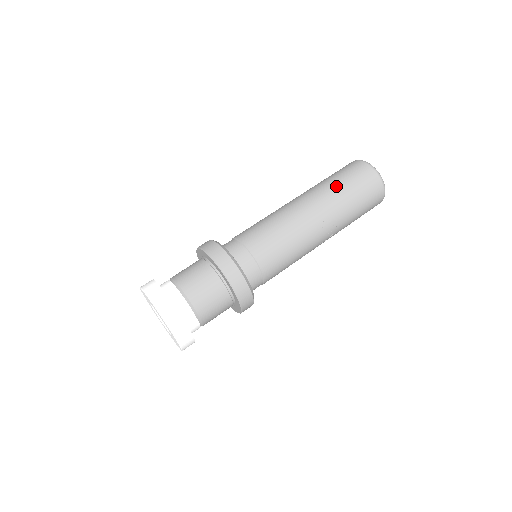
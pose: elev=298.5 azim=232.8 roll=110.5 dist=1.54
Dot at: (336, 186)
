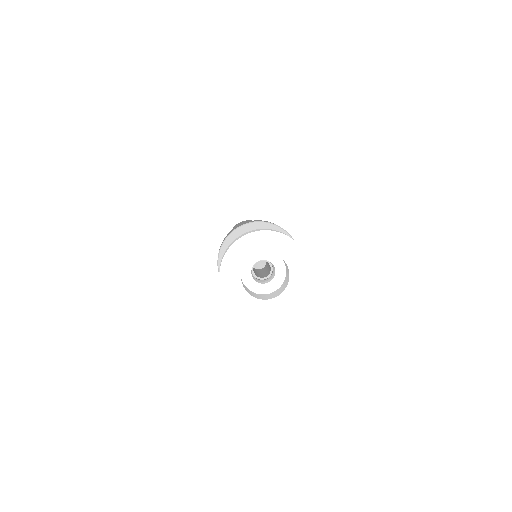
Dot at: occluded
